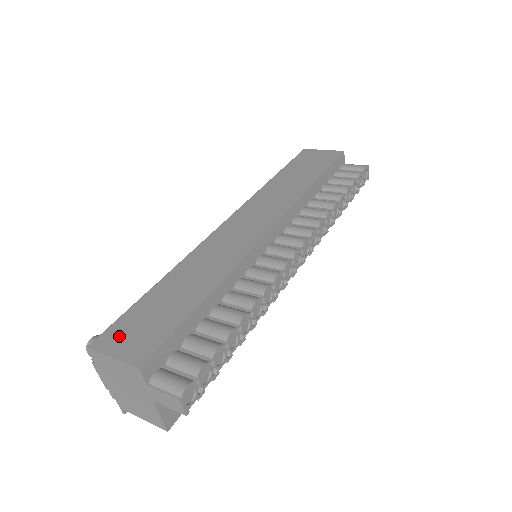
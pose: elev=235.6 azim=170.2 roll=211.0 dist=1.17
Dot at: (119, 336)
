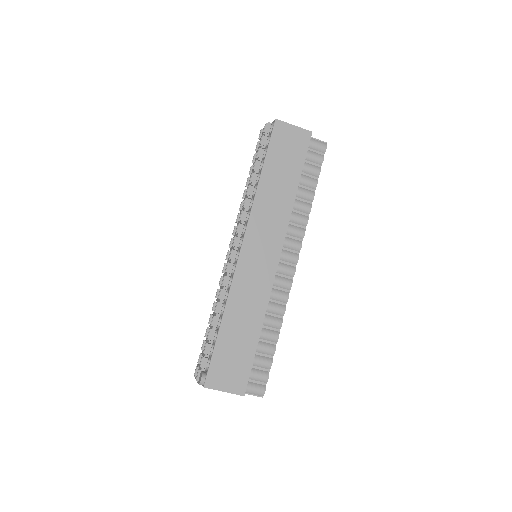
Dot at: (220, 376)
